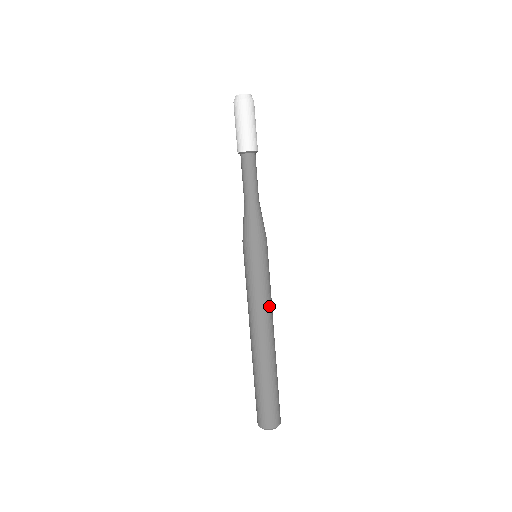
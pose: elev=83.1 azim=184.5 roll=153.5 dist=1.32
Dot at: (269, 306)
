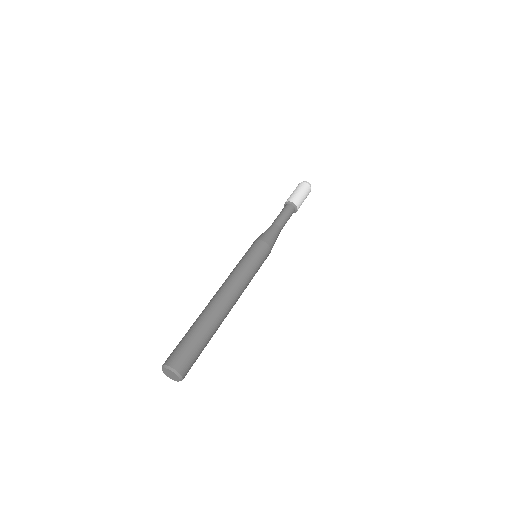
Dot at: (245, 288)
